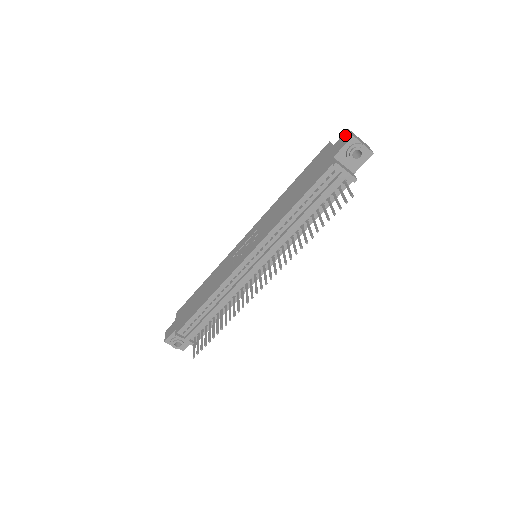
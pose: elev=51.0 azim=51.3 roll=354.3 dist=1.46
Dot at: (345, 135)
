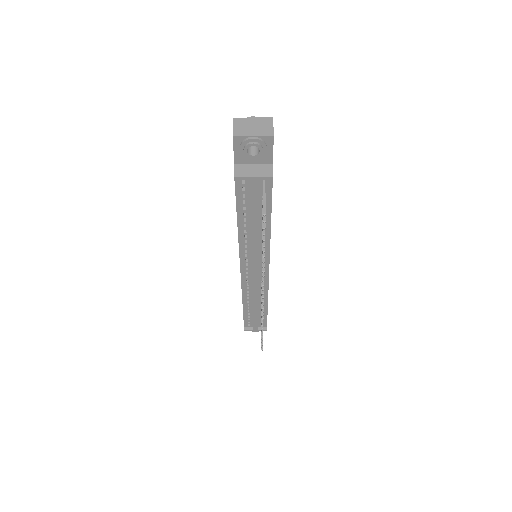
Dot at: occluded
